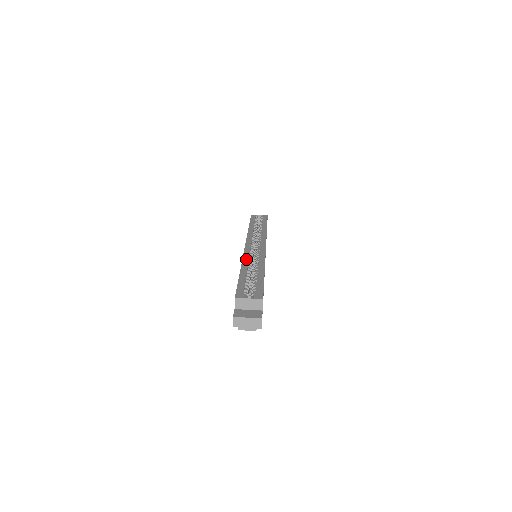
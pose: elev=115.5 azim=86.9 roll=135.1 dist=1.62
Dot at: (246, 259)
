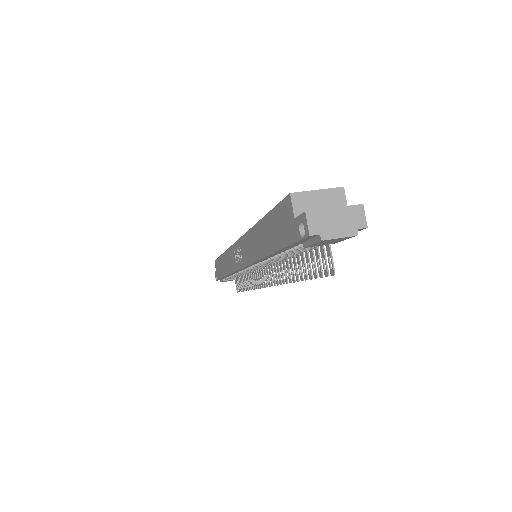
Dot at: occluded
